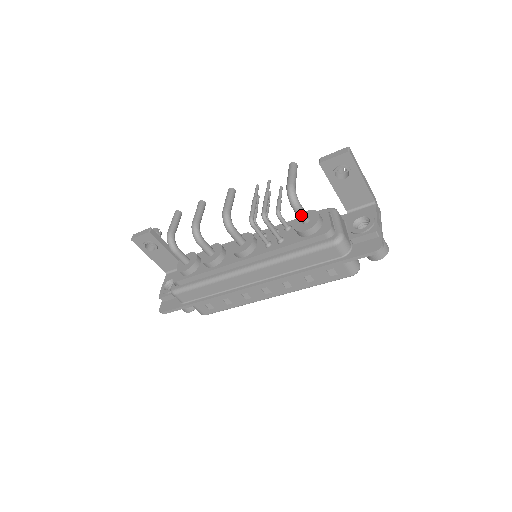
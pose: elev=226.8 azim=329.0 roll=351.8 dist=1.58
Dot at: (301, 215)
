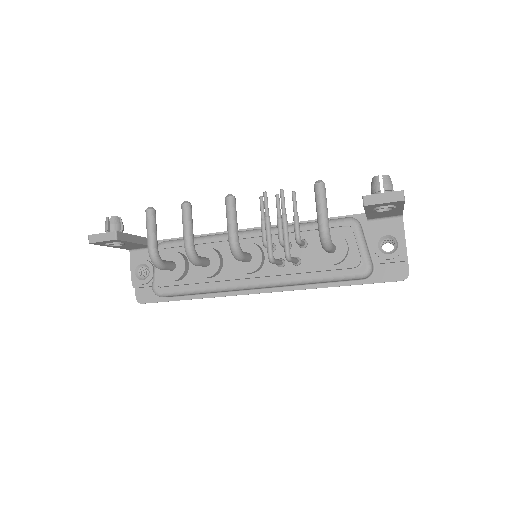
Dot at: (330, 252)
